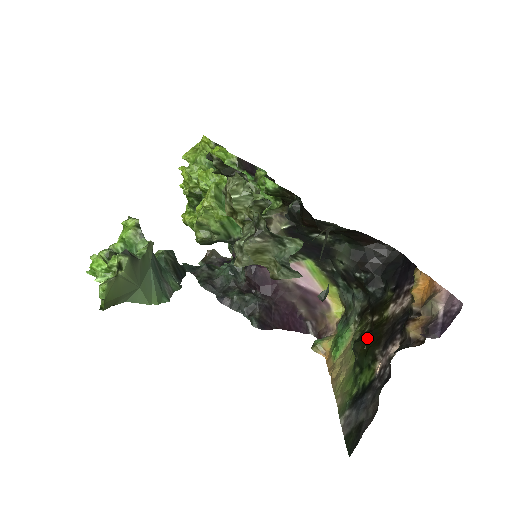
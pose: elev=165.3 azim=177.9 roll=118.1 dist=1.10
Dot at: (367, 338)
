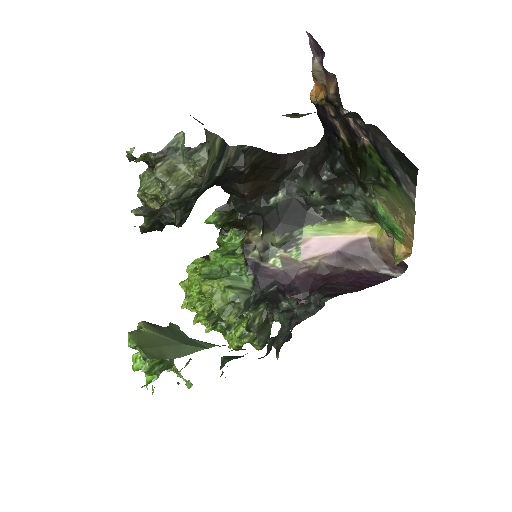
Dot at: (358, 164)
